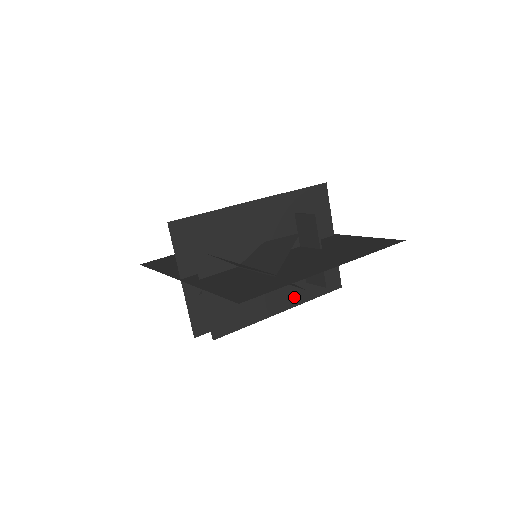
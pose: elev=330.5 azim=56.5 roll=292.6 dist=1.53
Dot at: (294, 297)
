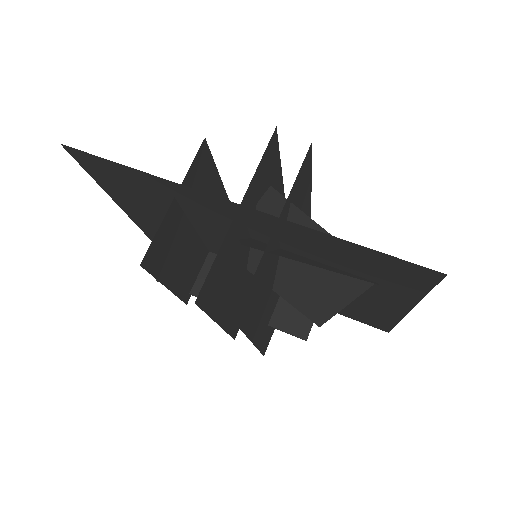
Dot at: (260, 333)
